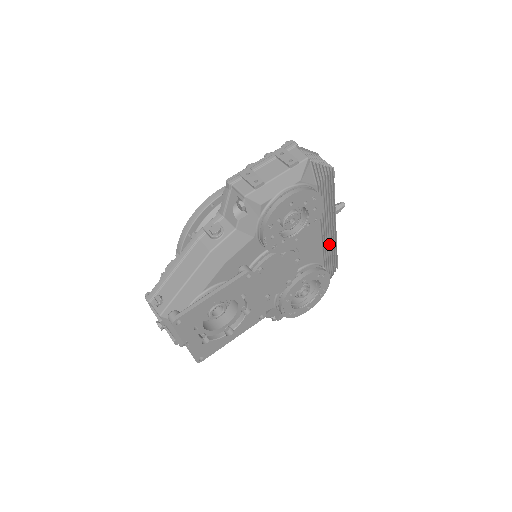
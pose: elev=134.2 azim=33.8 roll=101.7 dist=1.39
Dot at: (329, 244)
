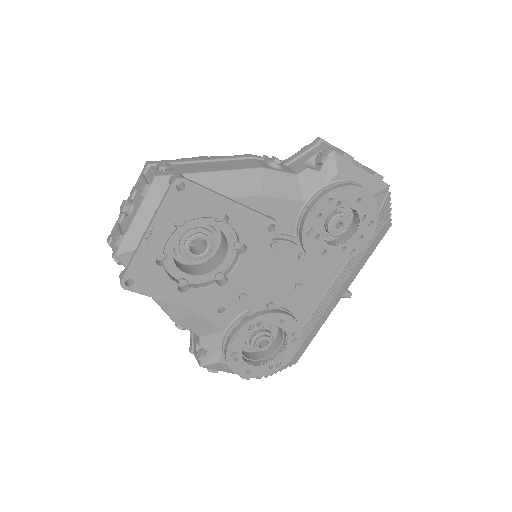
Dot at: (320, 314)
